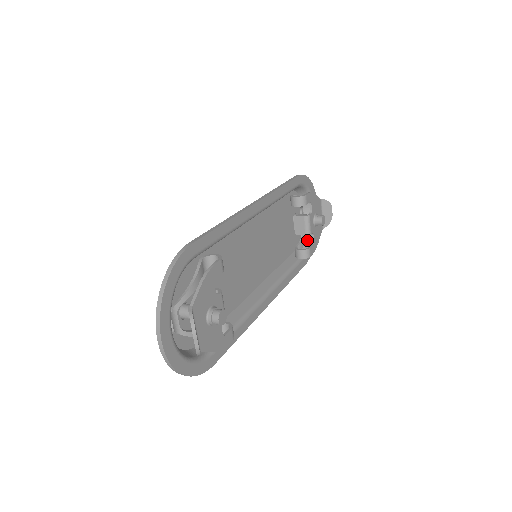
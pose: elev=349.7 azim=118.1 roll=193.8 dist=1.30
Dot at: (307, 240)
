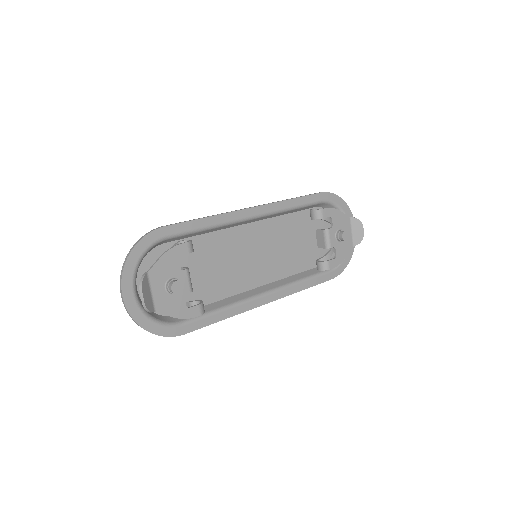
Dot at: occluded
